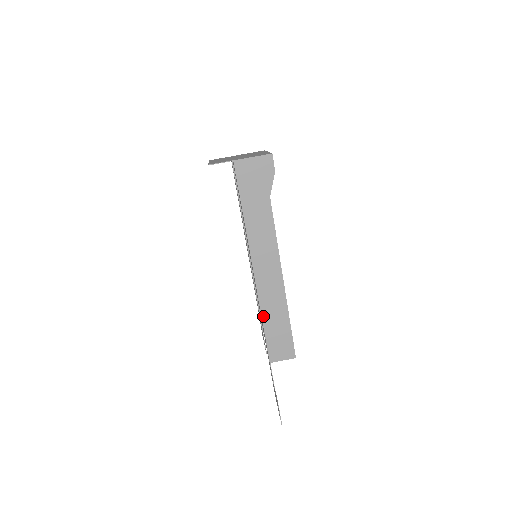
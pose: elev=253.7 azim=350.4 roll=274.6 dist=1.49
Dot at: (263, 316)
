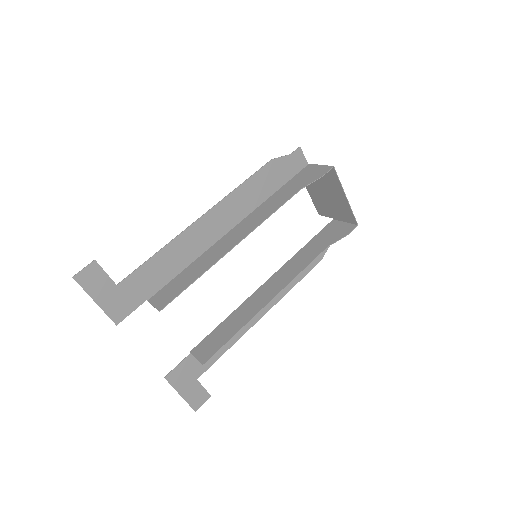
Dot at: (194, 262)
